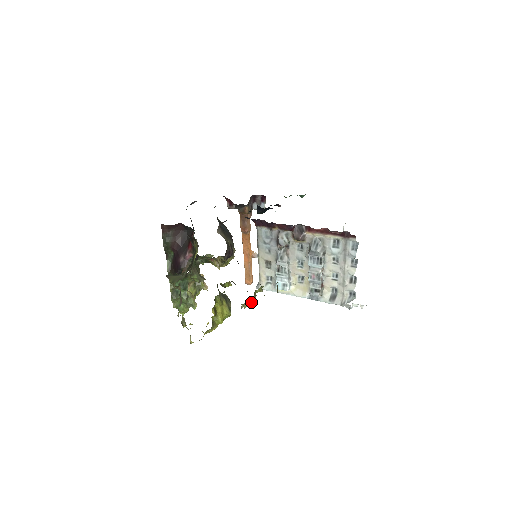
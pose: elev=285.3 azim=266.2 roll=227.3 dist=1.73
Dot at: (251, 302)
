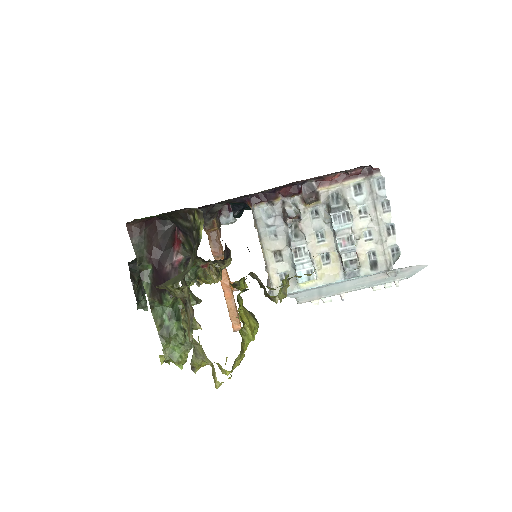
Dot at: (285, 292)
